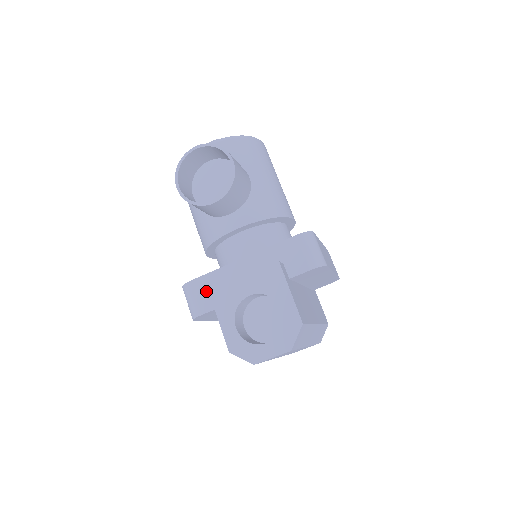
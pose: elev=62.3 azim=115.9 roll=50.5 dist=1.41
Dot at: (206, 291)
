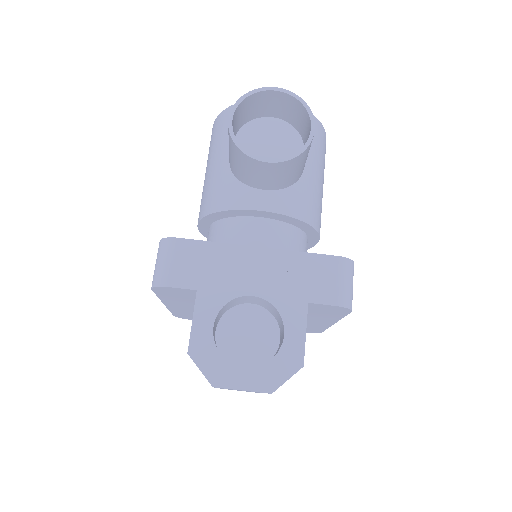
Dot at: (192, 261)
